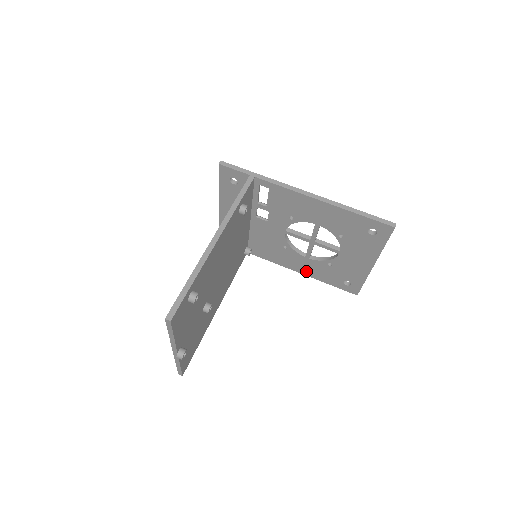
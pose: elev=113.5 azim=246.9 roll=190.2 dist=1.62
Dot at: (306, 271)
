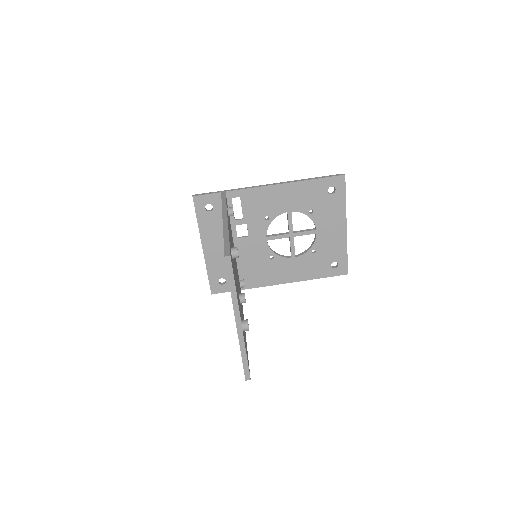
Dot at: (298, 276)
